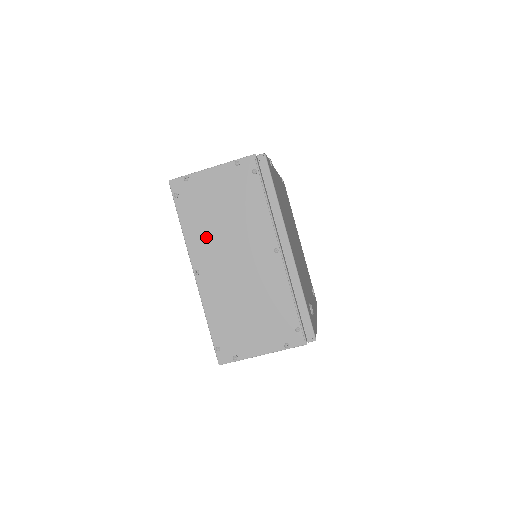
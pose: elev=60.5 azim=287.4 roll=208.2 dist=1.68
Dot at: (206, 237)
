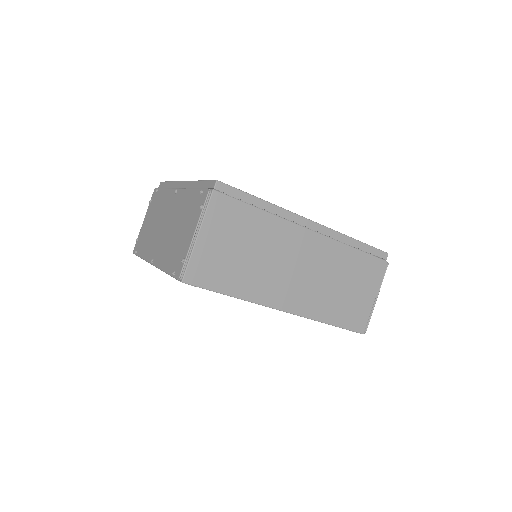
Dot at: (151, 242)
